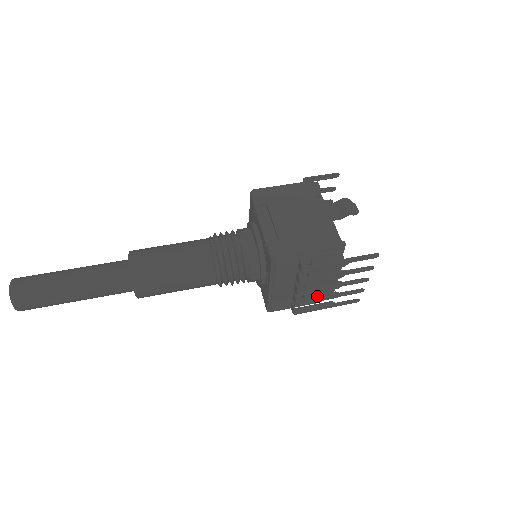
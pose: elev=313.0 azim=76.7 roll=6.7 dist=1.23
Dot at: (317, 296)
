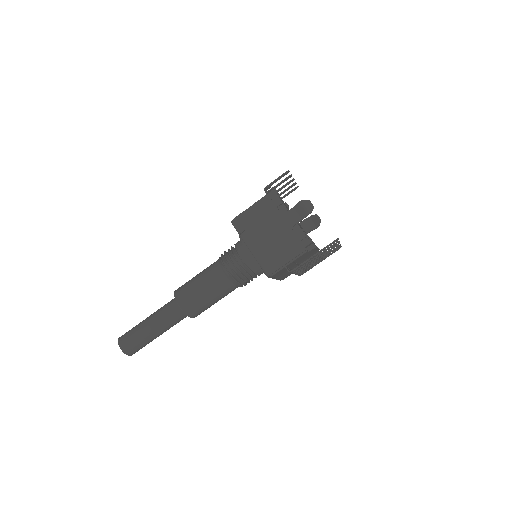
Dot at: (309, 266)
